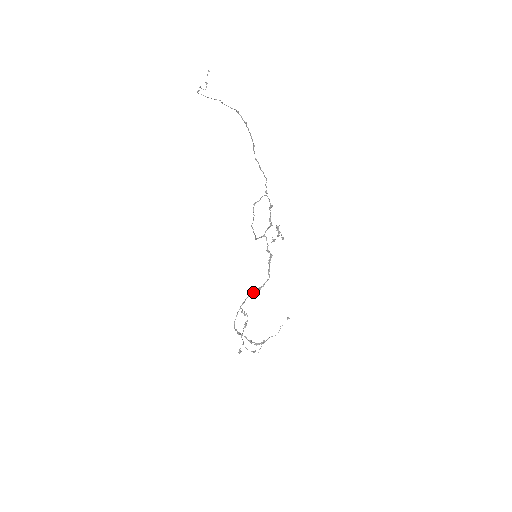
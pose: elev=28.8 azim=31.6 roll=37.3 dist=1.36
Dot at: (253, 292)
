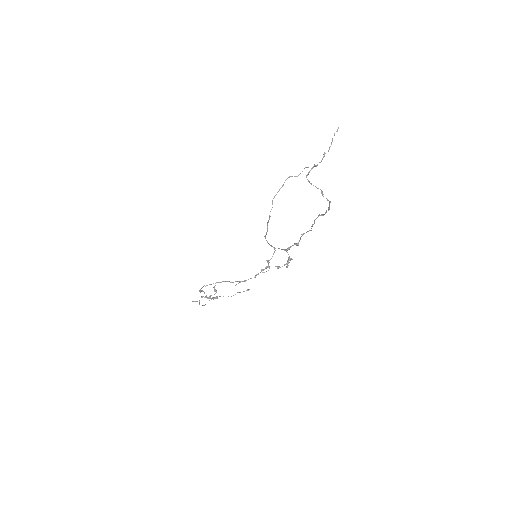
Dot at: (233, 282)
